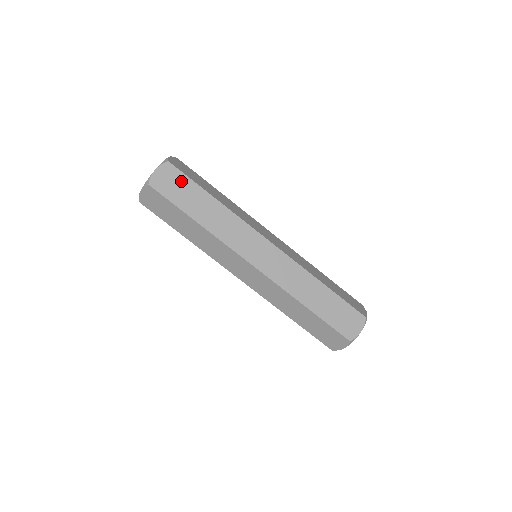
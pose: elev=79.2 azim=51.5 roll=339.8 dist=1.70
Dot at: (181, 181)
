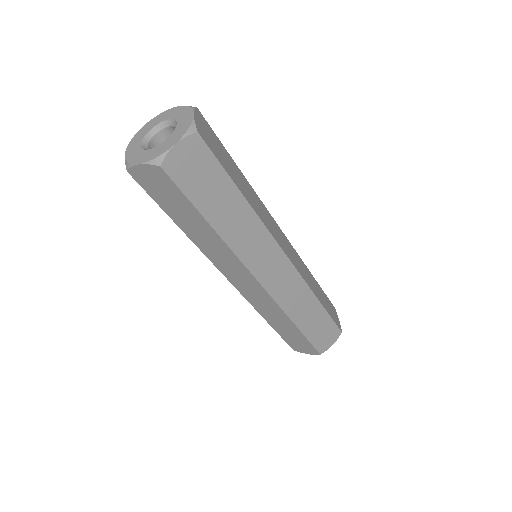
Dot at: (208, 167)
